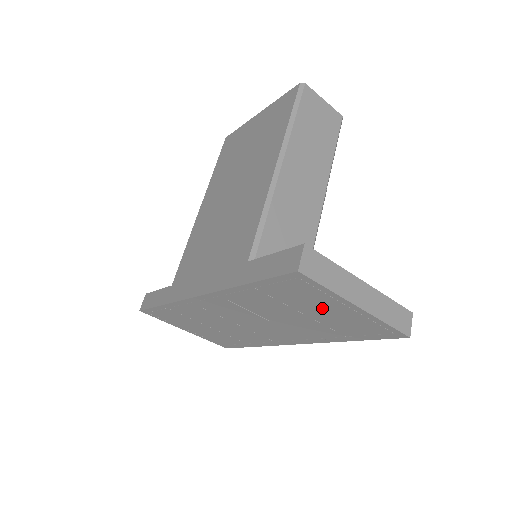
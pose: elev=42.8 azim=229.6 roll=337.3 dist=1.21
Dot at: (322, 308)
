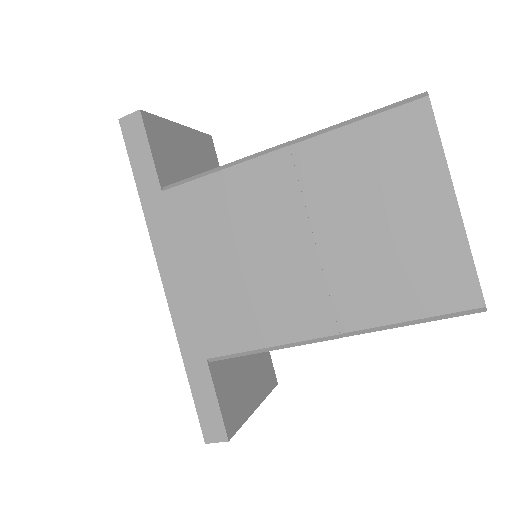
Dot at: occluded
